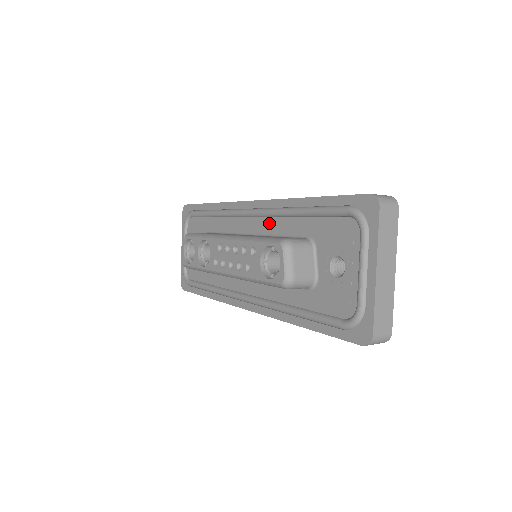
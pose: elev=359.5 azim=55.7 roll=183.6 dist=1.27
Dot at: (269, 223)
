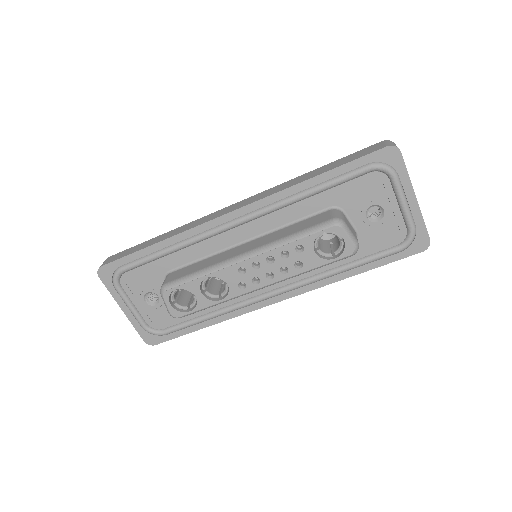
Dot at: (270, 220)
